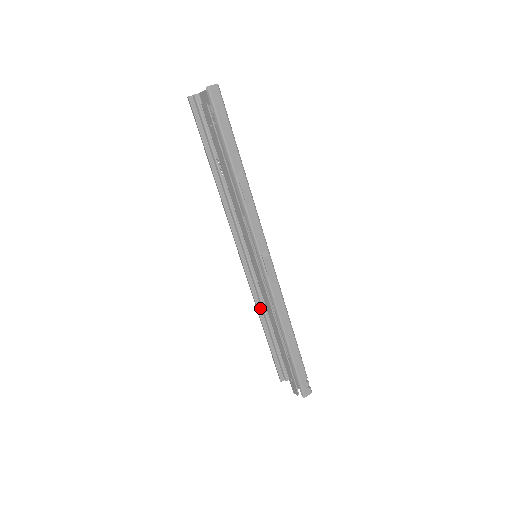
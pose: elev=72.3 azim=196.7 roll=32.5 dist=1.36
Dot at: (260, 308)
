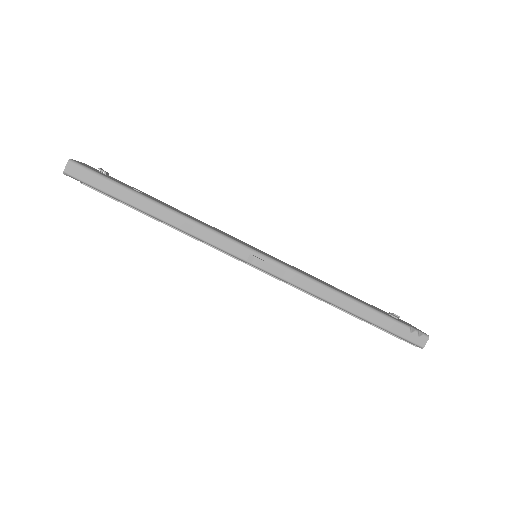
Dot at: occluded
